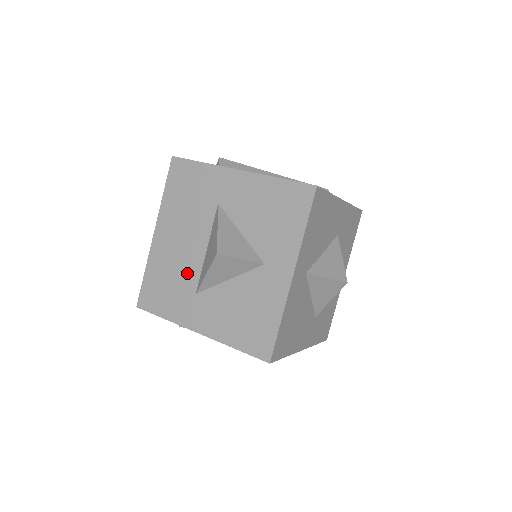
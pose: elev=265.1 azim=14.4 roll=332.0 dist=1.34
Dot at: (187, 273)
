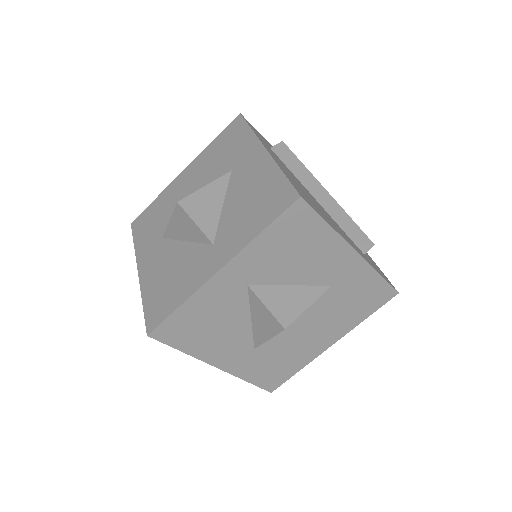
Dot at: occluded
